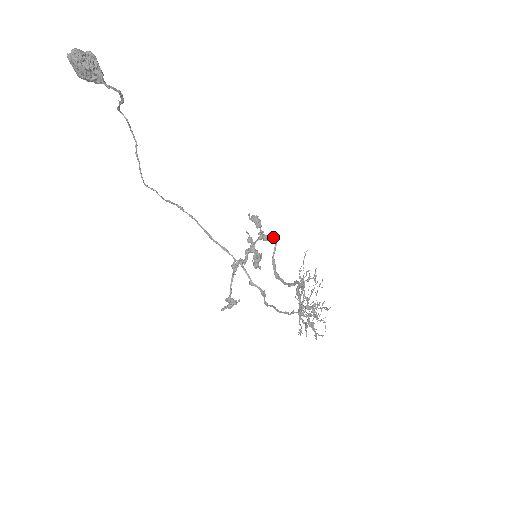
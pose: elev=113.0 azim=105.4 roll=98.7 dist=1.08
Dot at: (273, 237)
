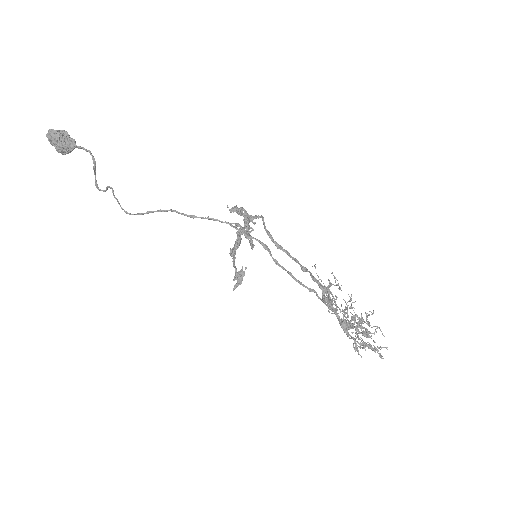
Dot at: (258, 216)
